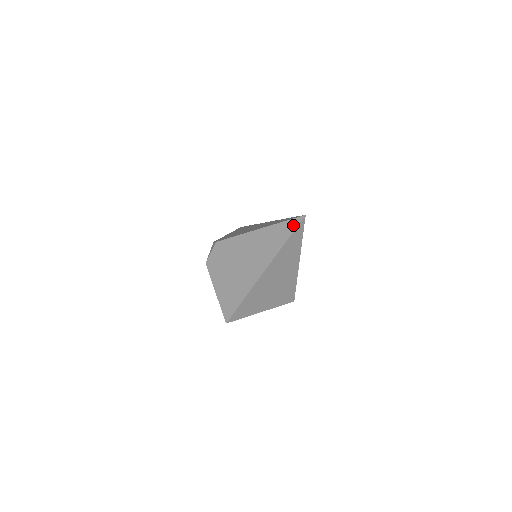
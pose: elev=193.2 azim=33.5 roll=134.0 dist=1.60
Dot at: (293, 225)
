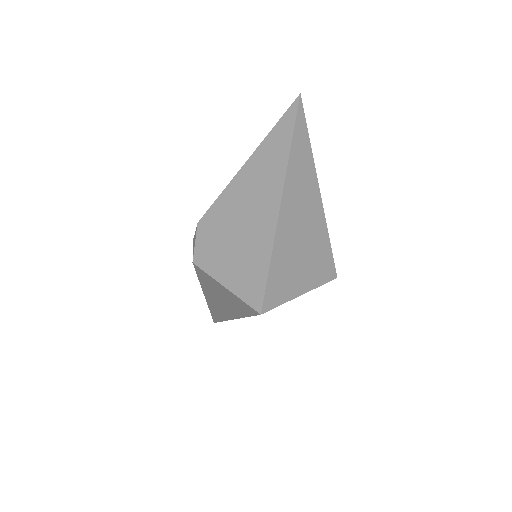
Dot at: (291, 115)
